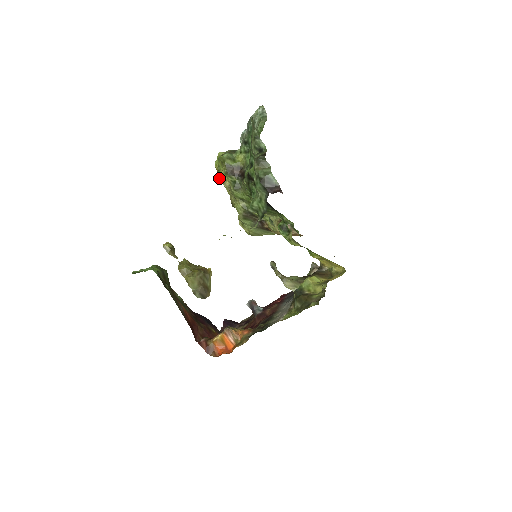
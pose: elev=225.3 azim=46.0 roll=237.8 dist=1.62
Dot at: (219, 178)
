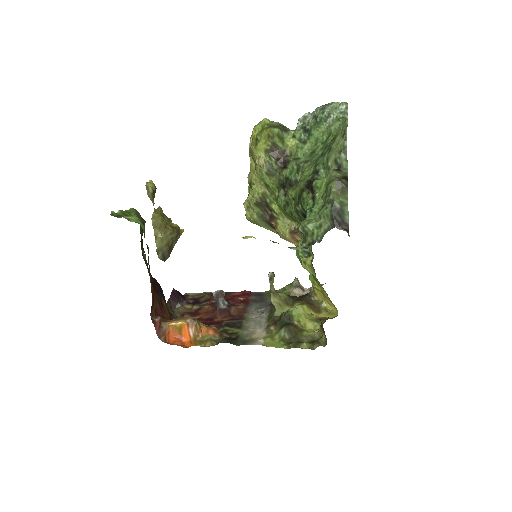
Dot at: (252, 147)
